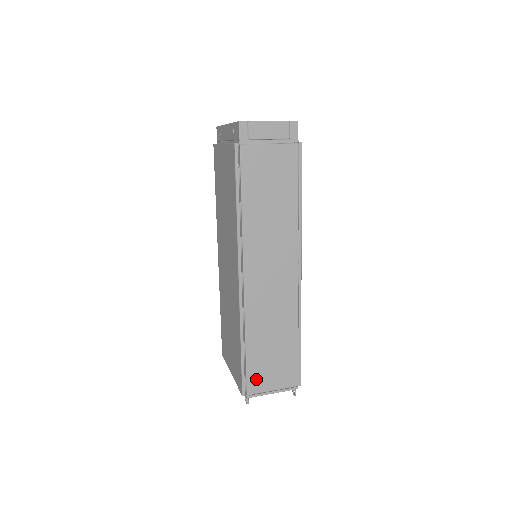
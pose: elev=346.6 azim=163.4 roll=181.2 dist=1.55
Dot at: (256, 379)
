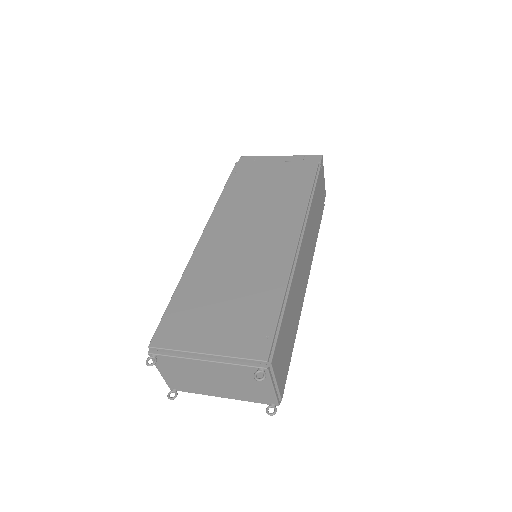
Dot at: (278, 352)
